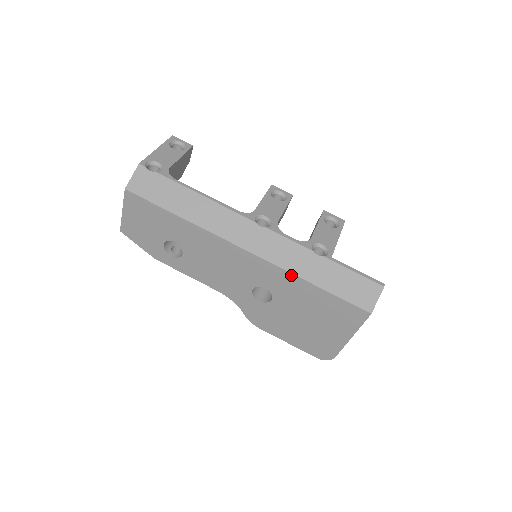
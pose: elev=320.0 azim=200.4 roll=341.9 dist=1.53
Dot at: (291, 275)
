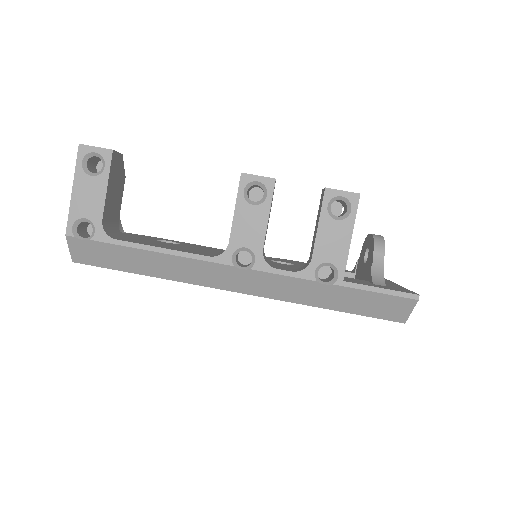
Dot at: (299, 303)
